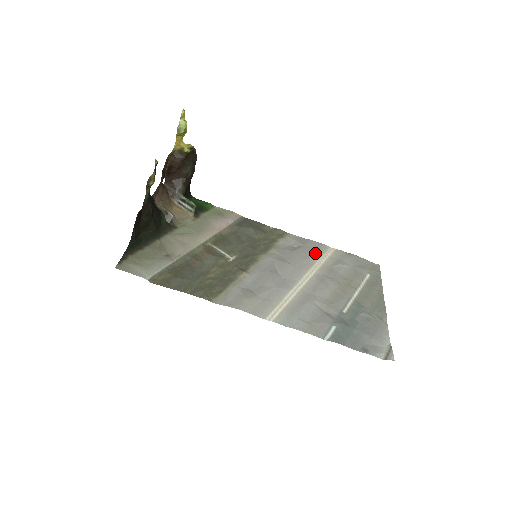
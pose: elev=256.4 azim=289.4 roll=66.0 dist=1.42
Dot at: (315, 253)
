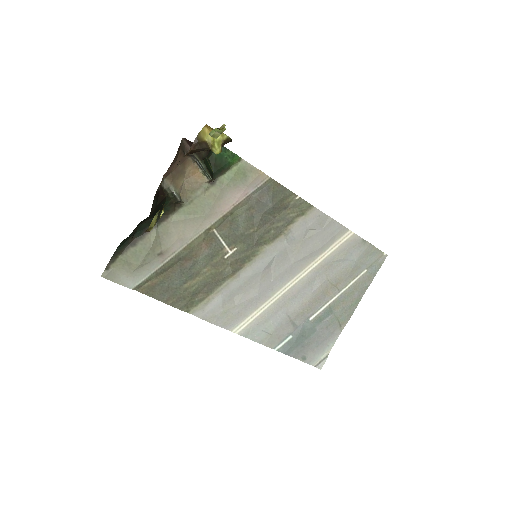
Dot at: (326, 243)
